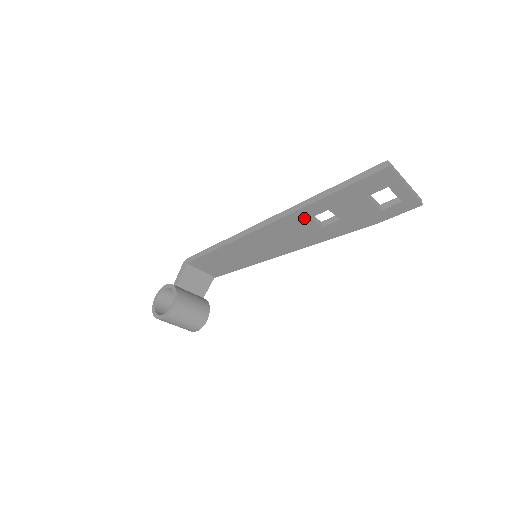
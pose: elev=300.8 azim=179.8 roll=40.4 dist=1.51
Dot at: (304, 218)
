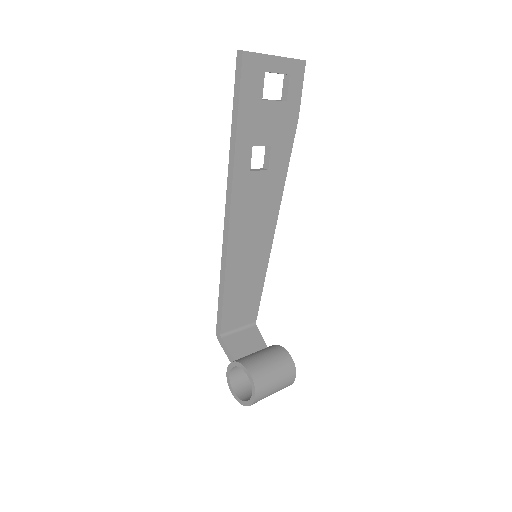
Dot at: (246, 177)
